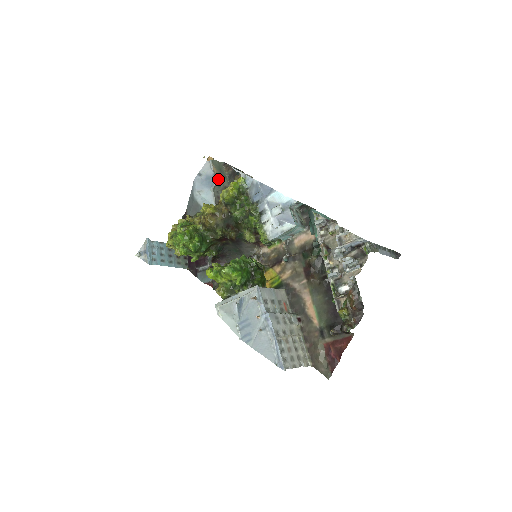
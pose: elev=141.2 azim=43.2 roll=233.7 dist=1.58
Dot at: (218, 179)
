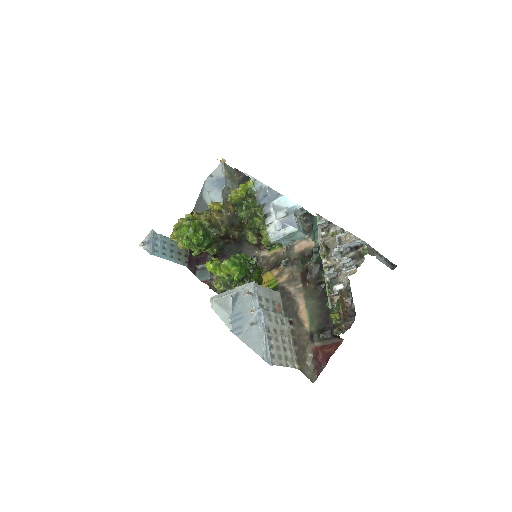
Dot at: (228, 182)
